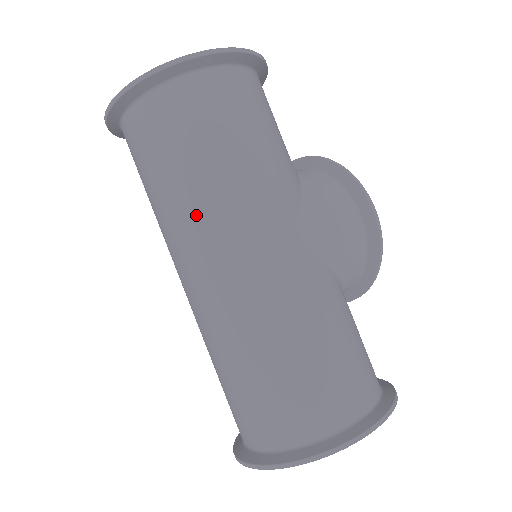
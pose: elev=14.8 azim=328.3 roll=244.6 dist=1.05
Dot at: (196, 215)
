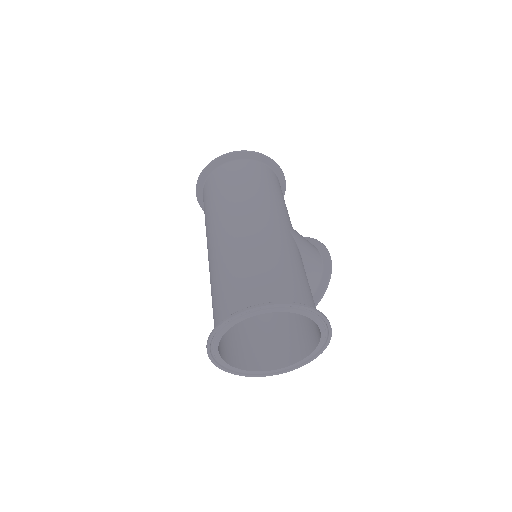
Dot at: (241, 200)
